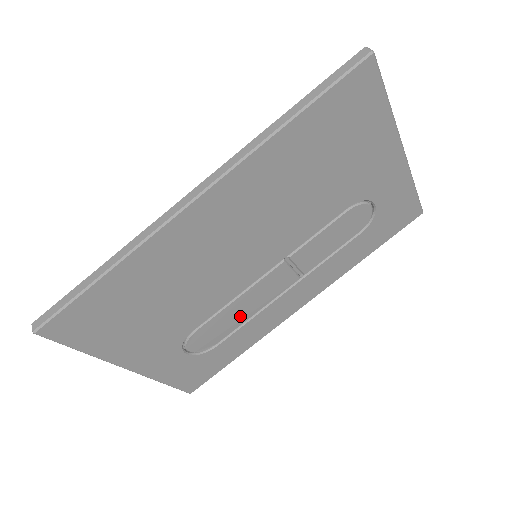
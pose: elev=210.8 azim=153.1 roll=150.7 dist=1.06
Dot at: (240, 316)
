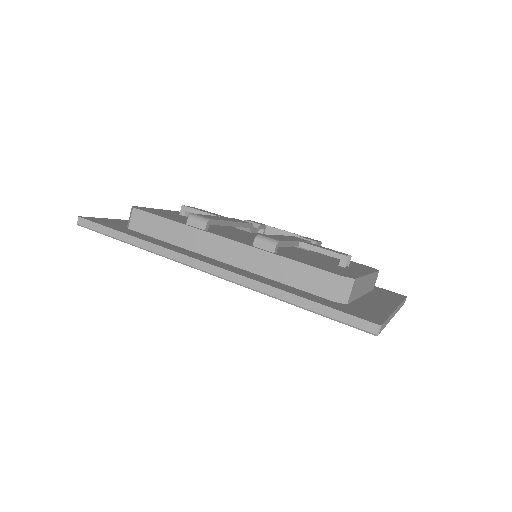
Dot at: occluded
